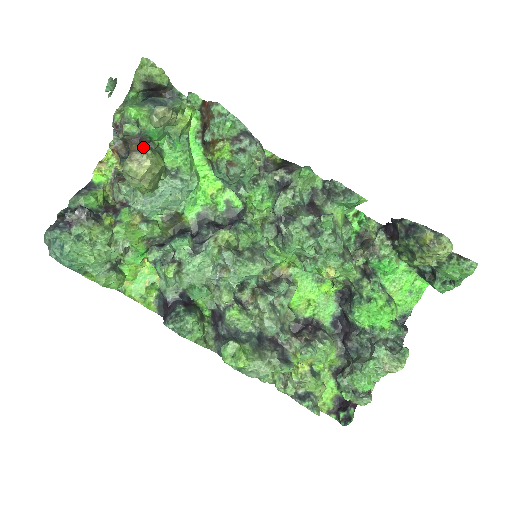
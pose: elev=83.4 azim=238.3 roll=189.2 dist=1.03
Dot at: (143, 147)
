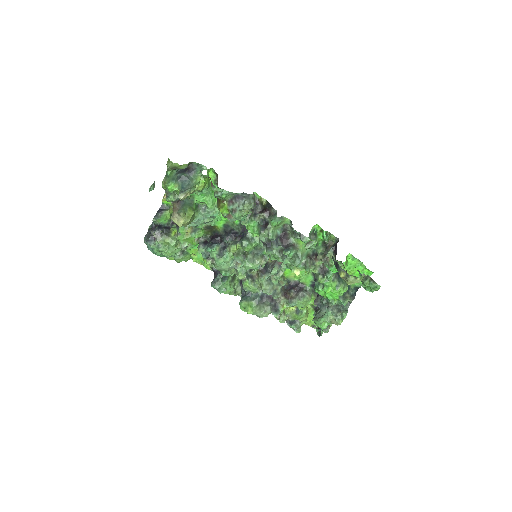
Dot at: (180, 206)
